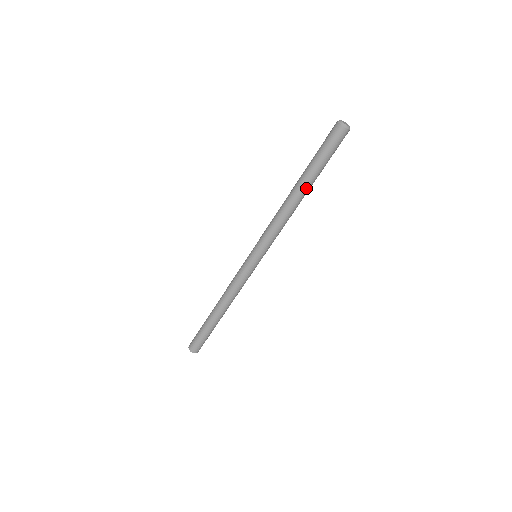
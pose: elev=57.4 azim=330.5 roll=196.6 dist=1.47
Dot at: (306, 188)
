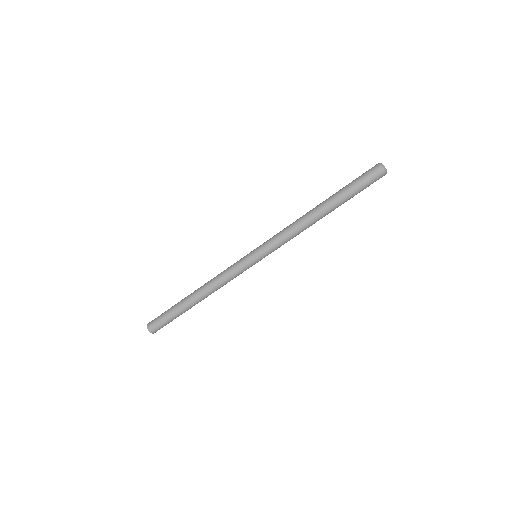
Dot at: (331, 211)
